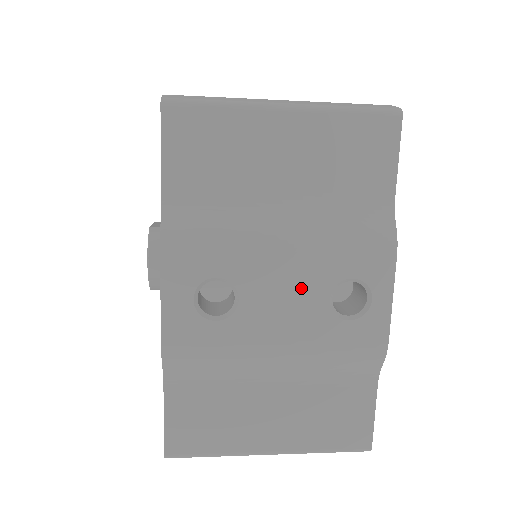
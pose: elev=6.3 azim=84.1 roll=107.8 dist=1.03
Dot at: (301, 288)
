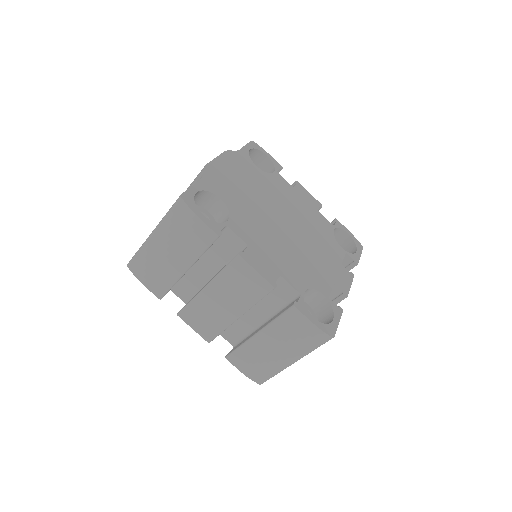
Dot at: occluded
